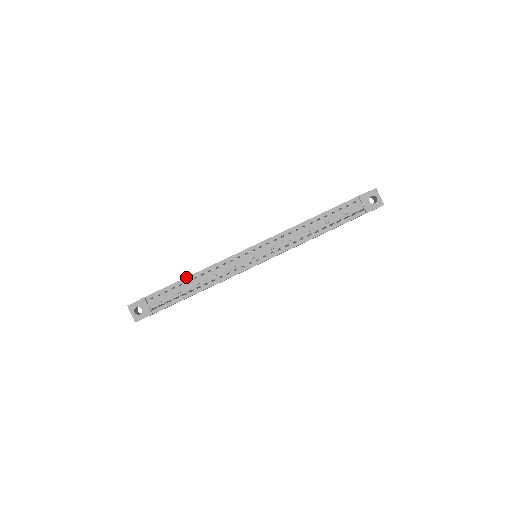
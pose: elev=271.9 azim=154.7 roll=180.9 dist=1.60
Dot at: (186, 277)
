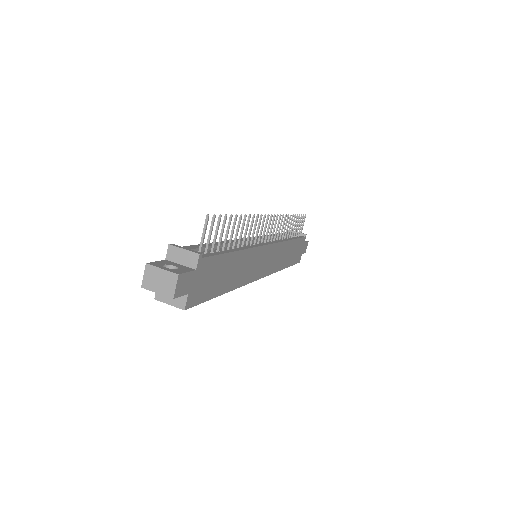
Dot at: occluded
